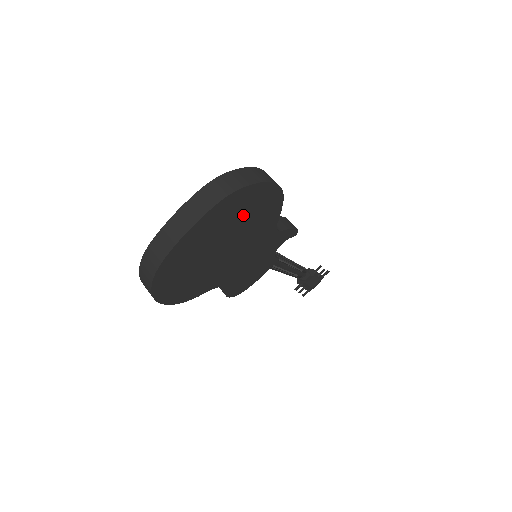
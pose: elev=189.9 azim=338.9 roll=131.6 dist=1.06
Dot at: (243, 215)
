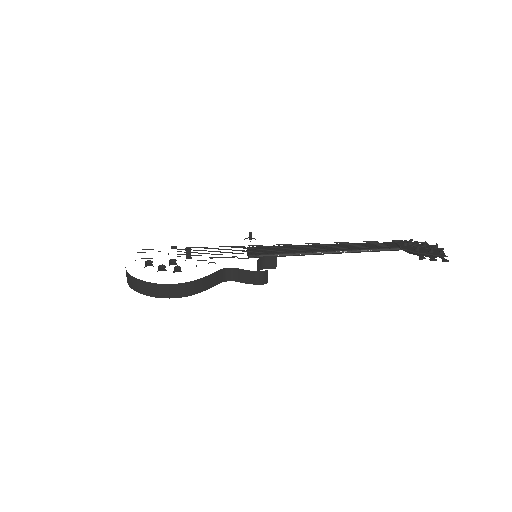
Dot at: occluded
